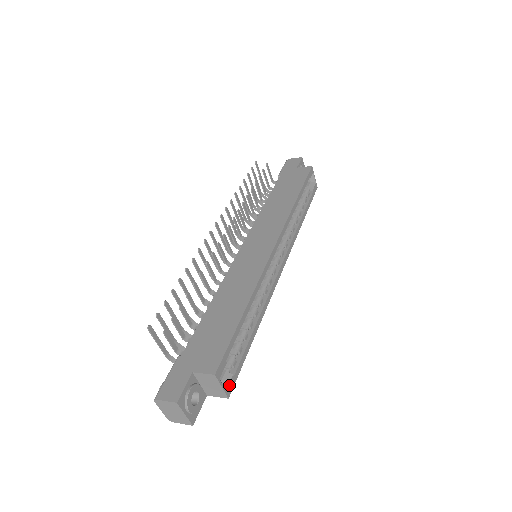
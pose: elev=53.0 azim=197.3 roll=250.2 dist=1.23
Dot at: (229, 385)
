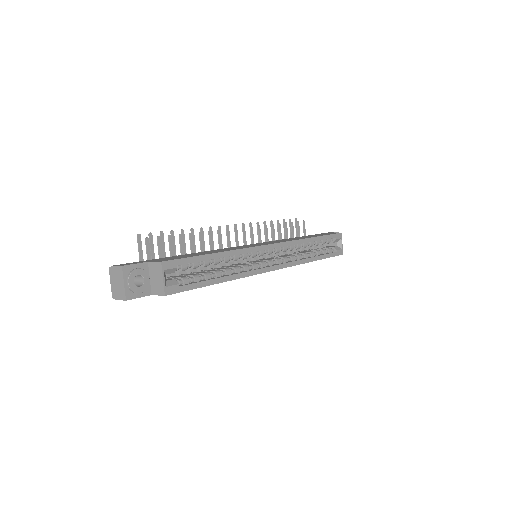
Dot at: (171, 287)
